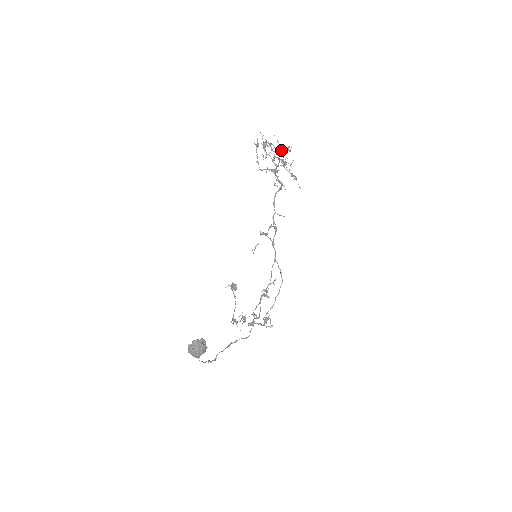
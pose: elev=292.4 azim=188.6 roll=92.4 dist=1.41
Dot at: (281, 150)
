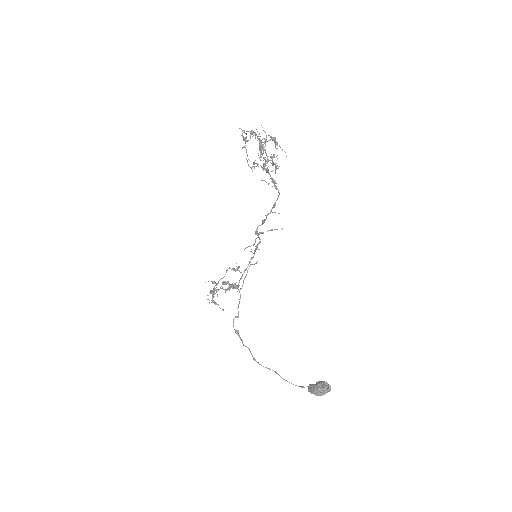
Dot at: (277, 148)
